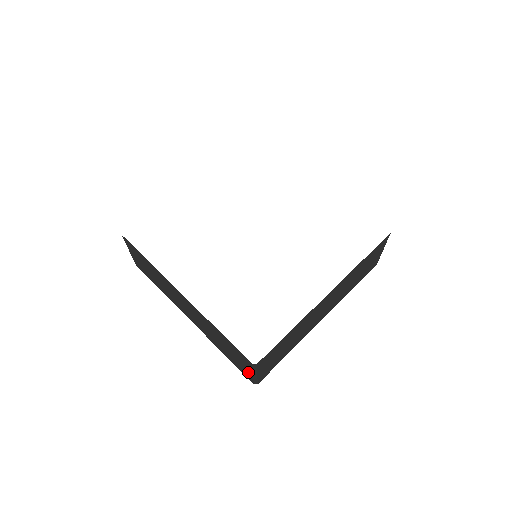
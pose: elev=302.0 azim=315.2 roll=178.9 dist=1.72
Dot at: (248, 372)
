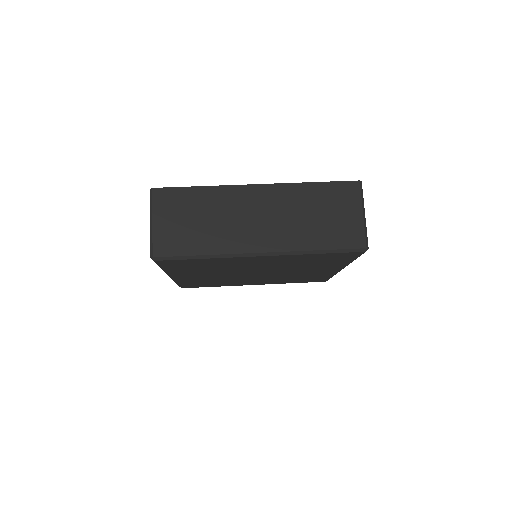
Dot at: (356, 222)
